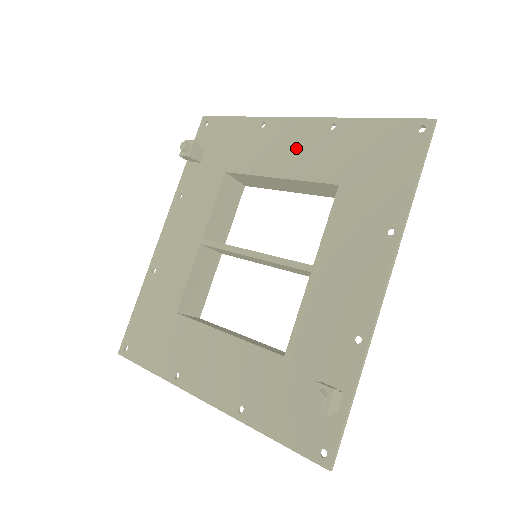
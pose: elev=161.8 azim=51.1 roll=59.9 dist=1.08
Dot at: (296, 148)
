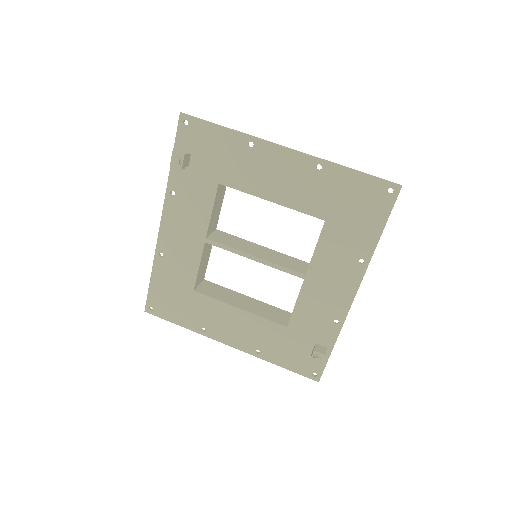
Dot at: (286, 178)
